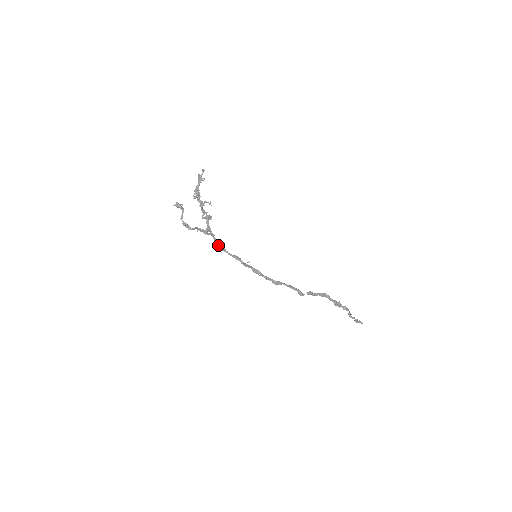
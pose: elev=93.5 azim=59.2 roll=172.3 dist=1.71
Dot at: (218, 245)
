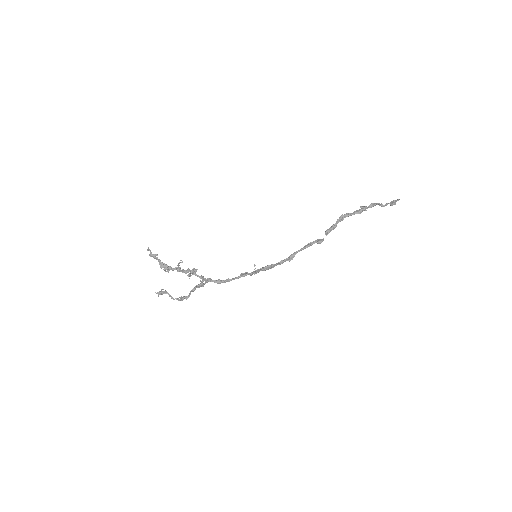
Dot at: (221, 282)
